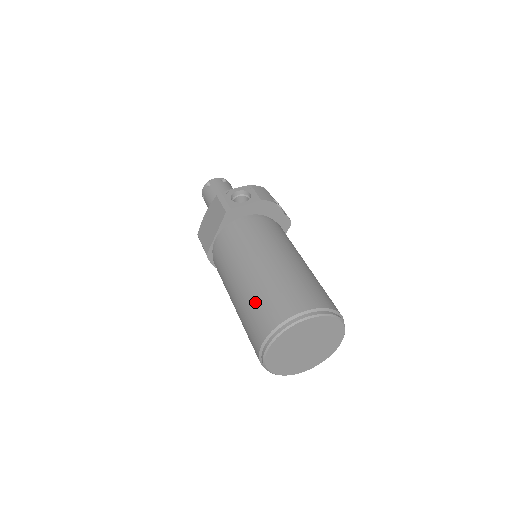
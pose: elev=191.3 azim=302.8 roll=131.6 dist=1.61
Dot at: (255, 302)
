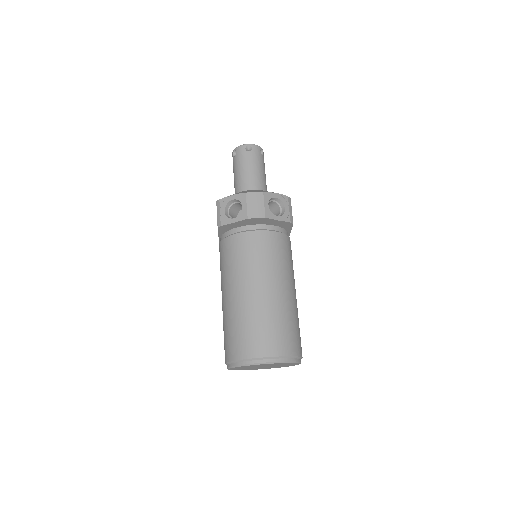
Dot at: (224, 329)
